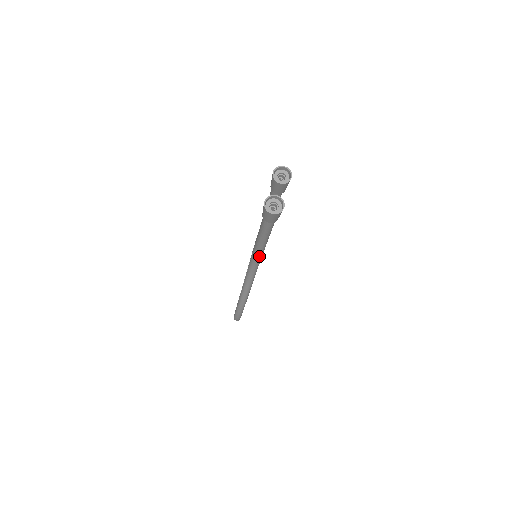
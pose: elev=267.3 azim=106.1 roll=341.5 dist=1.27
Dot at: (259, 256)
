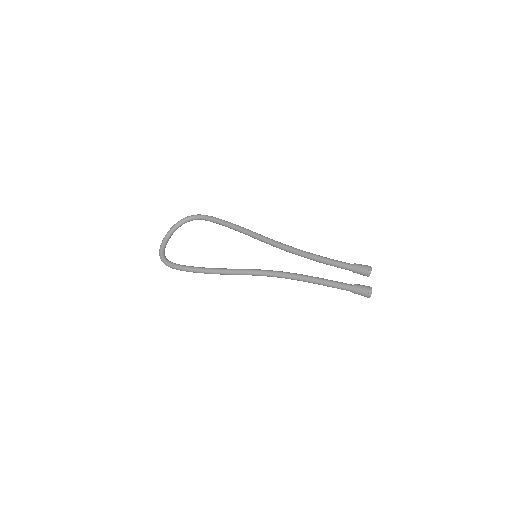
Dot at: occluded
